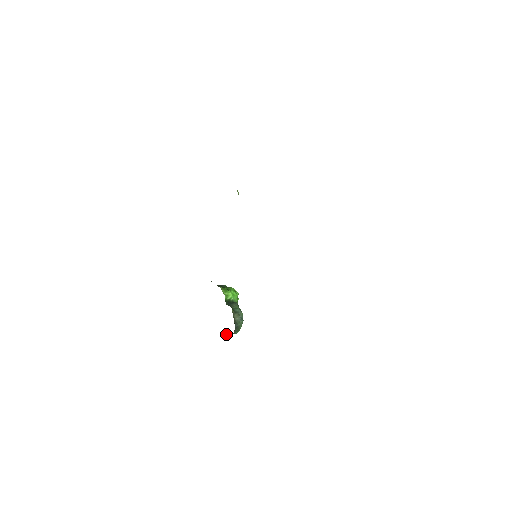
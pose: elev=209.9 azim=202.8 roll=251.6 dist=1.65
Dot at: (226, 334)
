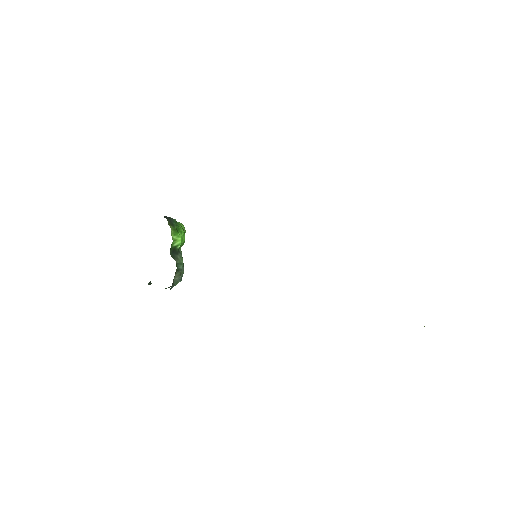
Dot at: occluded
